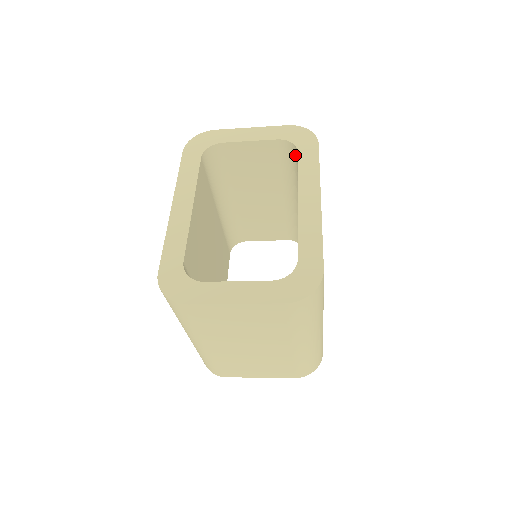
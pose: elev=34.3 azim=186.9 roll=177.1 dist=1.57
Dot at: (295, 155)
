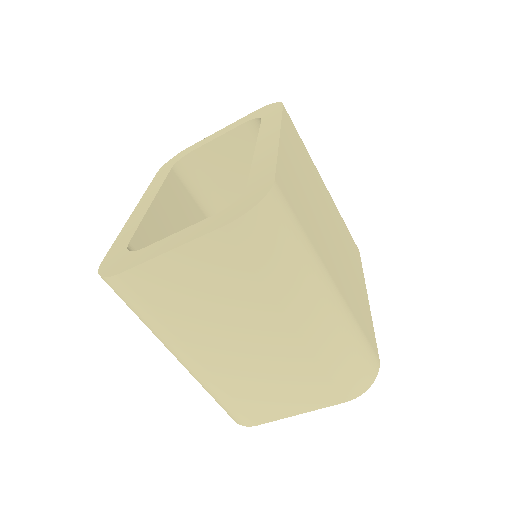
Dot at: occluded
